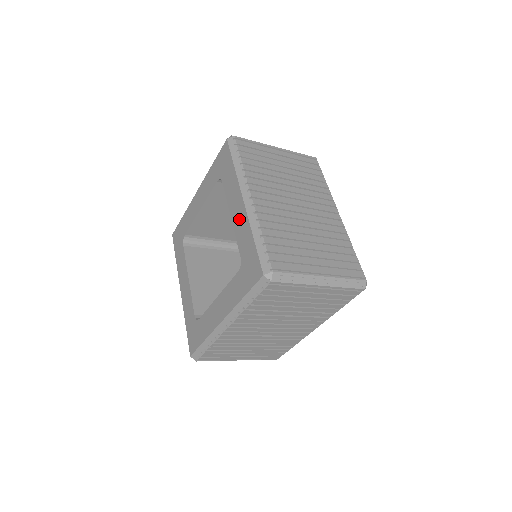
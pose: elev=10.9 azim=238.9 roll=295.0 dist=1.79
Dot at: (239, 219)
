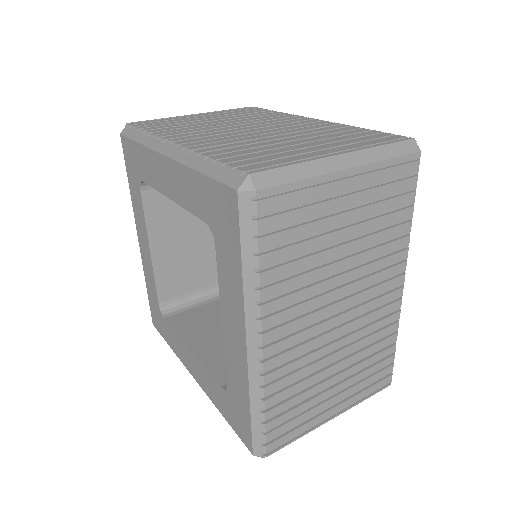
Dot at: (234, 350)
